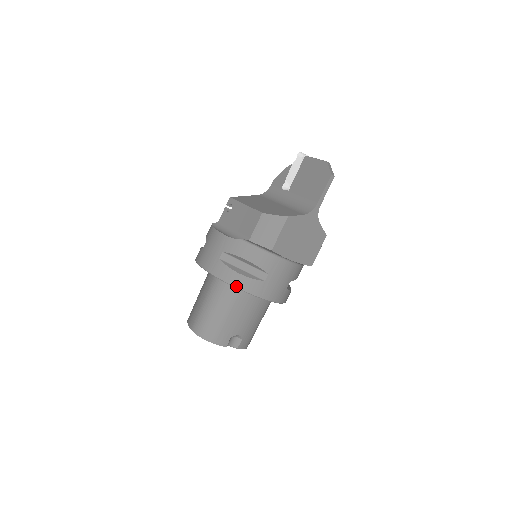
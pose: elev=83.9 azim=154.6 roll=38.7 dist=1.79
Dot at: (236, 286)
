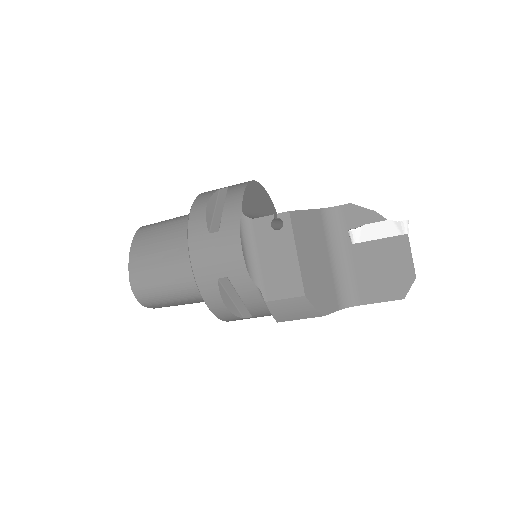
Dot at: (212, 311)
